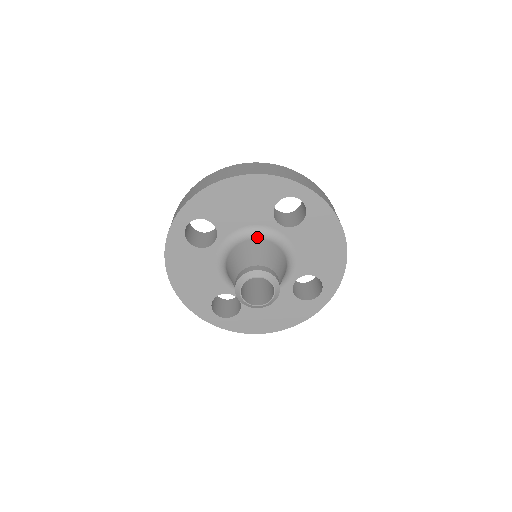
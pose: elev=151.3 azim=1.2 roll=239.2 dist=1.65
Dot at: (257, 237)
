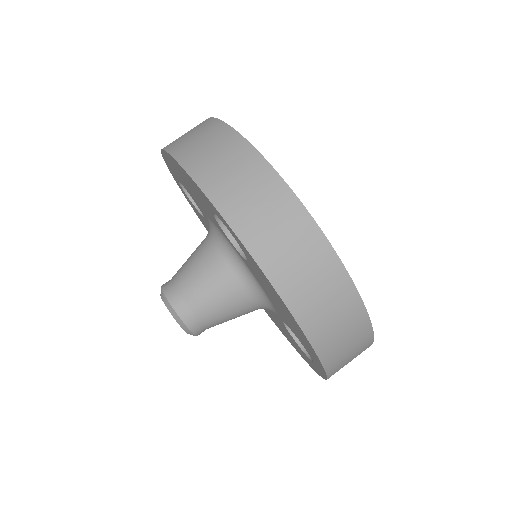
Dot at: (256, 299)
